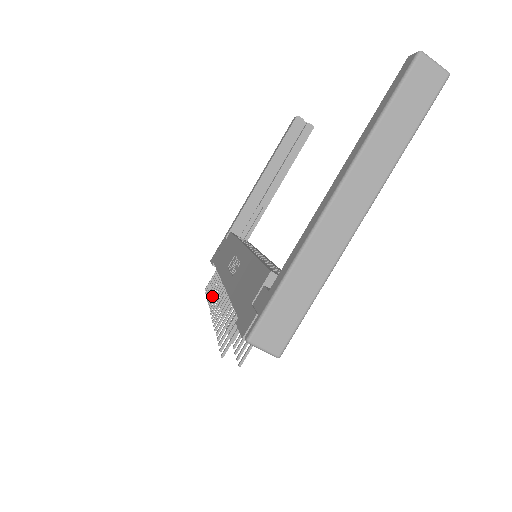
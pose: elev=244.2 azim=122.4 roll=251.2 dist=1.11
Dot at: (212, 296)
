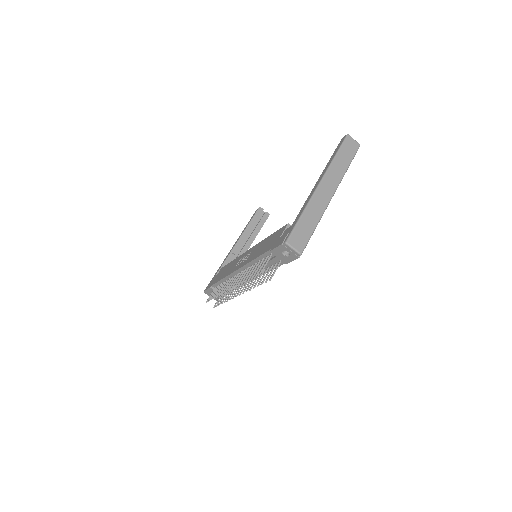
Dot at: (222, 290)
